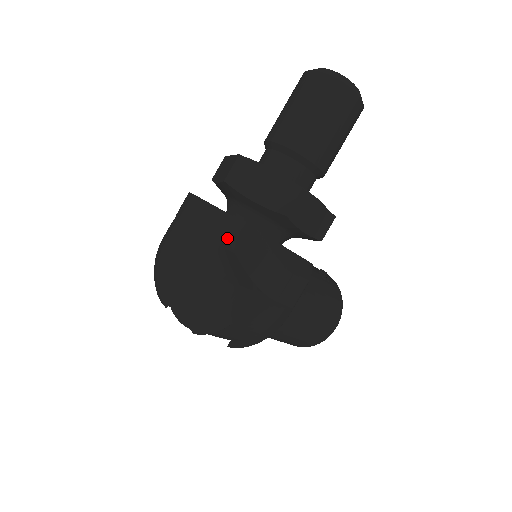
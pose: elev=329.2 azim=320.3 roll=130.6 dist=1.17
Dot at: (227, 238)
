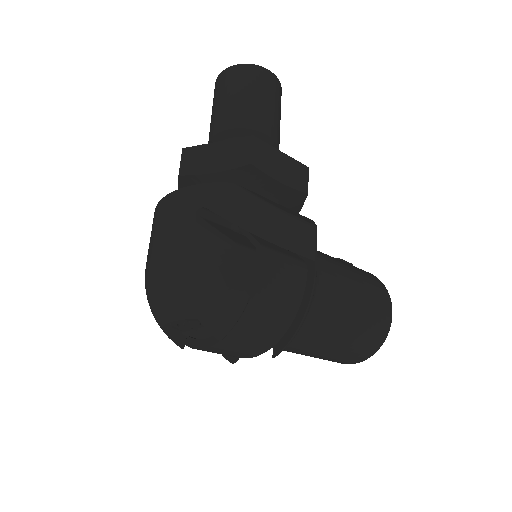
Dot at: (200, 205)
